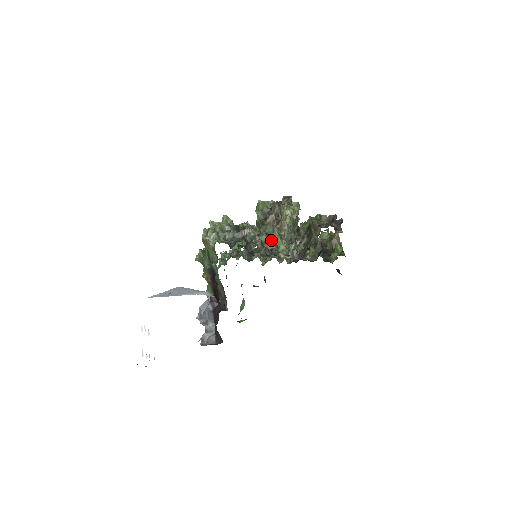
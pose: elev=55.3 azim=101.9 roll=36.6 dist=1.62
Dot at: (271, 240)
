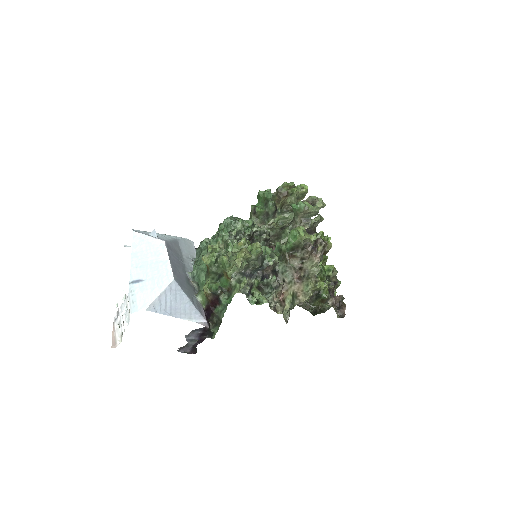
Dot at: (283, 293)
